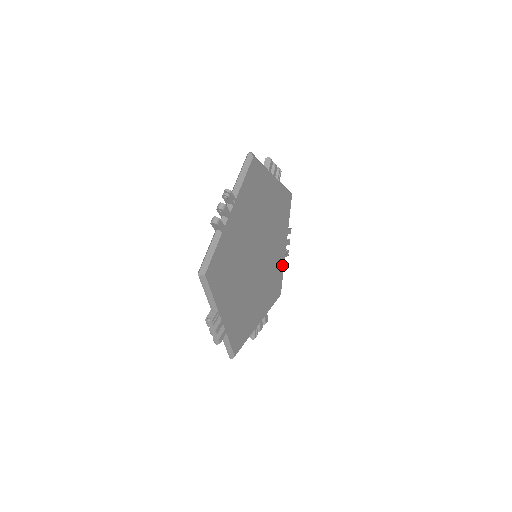
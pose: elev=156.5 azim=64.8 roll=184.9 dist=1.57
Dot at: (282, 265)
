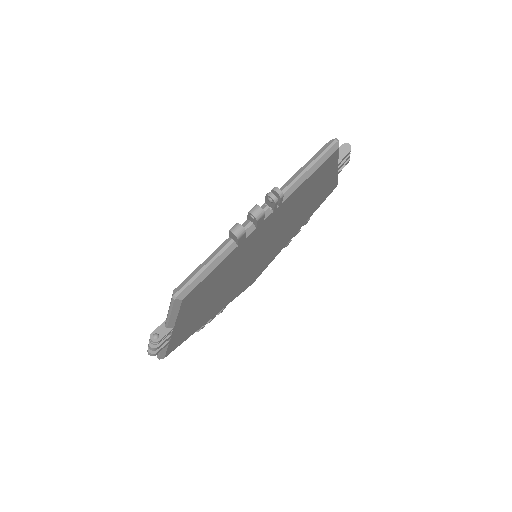
Dot at: (332, 182)
